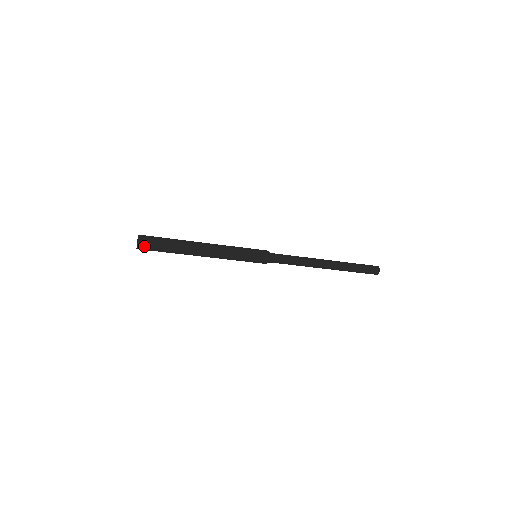
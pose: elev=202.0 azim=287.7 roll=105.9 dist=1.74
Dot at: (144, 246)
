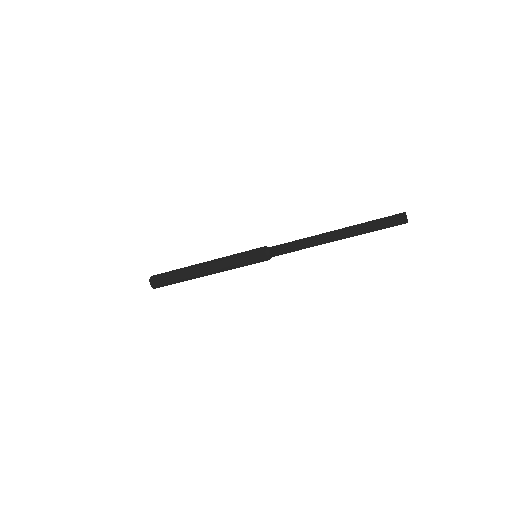
Dot at: (158, 287)
